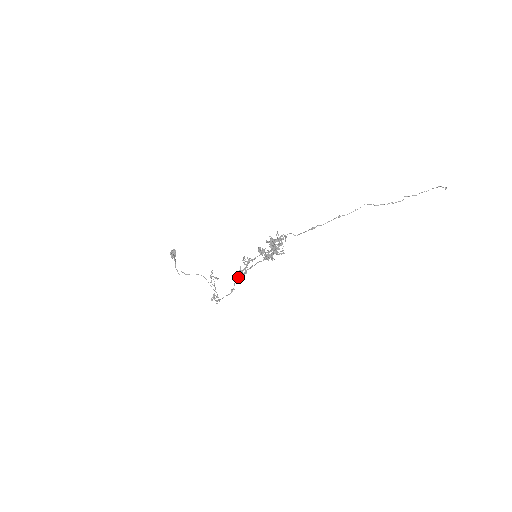
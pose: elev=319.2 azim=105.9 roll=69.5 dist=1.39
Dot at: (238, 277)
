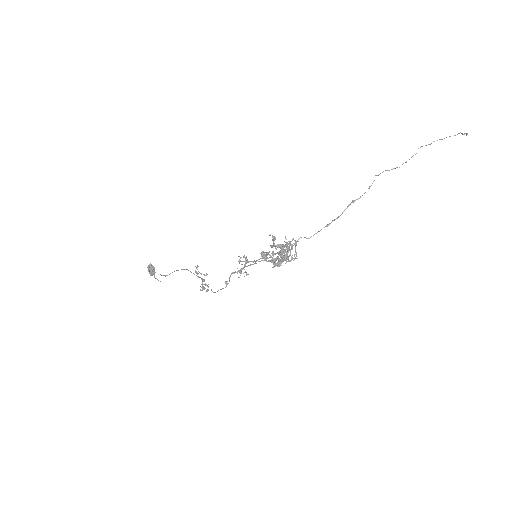
Dot at: (233, 272)
